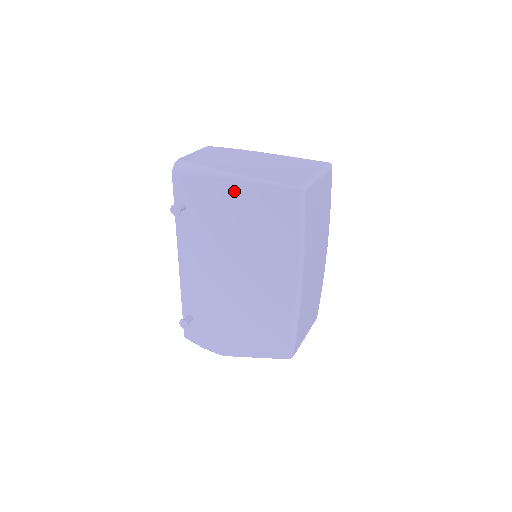
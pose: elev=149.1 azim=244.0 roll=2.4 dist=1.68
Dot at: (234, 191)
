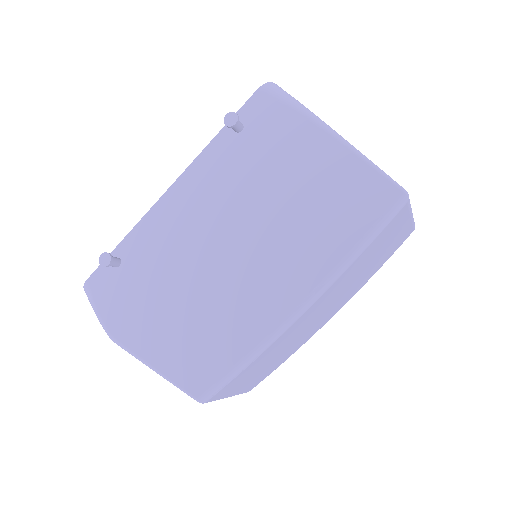
Dot at: (319, 147)
